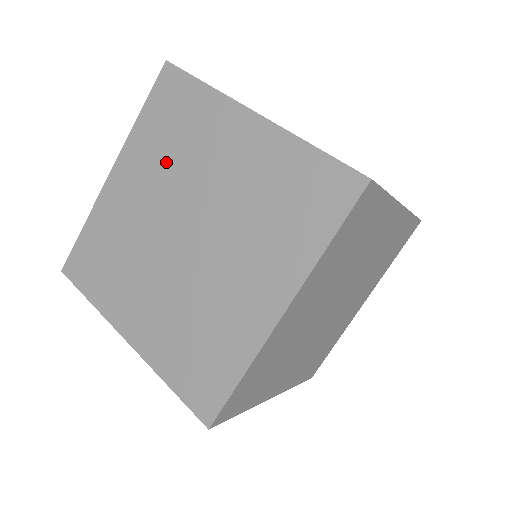
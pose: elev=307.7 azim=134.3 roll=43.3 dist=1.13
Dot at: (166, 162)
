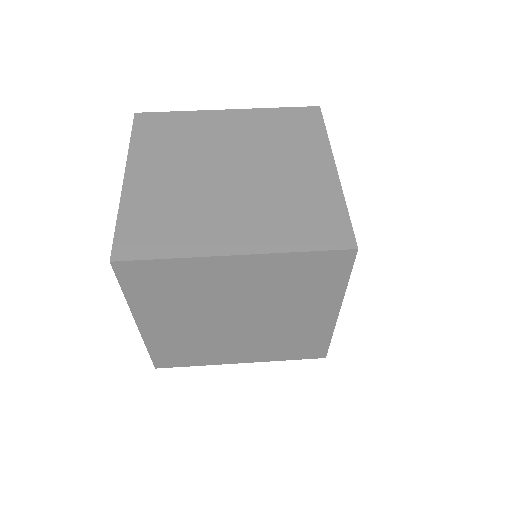
Dot at: (183, 303)
